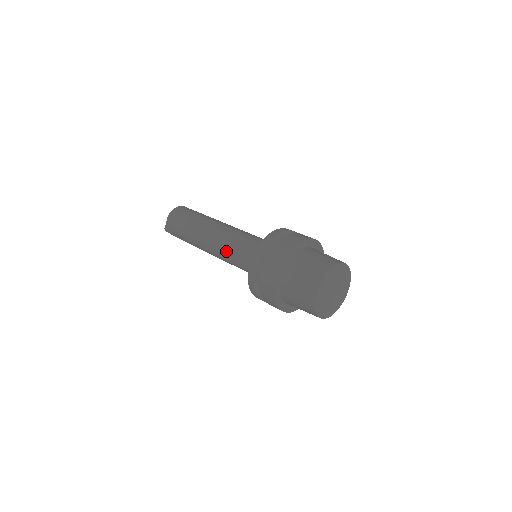
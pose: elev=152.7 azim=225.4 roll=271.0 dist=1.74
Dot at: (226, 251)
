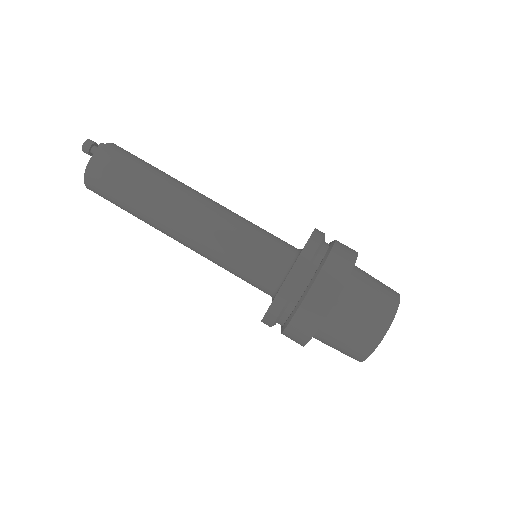
Dot at: occluded
